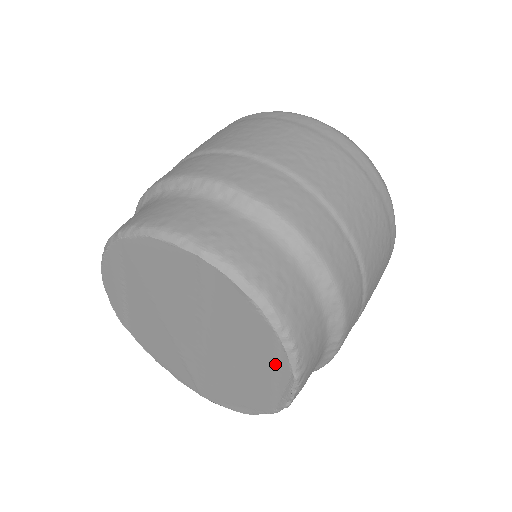
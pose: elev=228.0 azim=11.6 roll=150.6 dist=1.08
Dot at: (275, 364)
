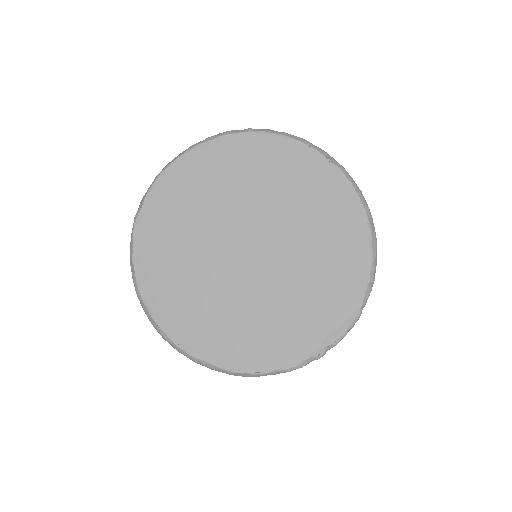
Dot at: (346, 295)
